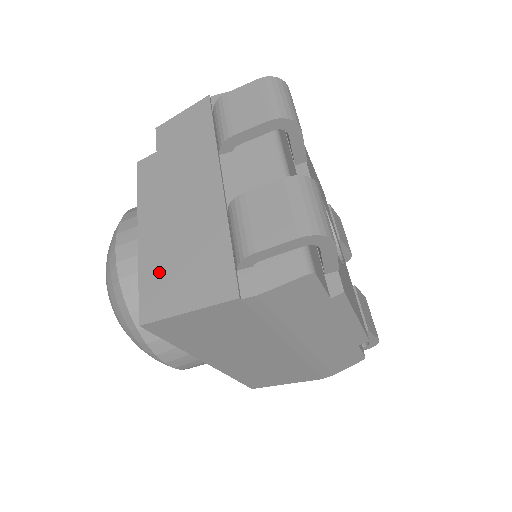
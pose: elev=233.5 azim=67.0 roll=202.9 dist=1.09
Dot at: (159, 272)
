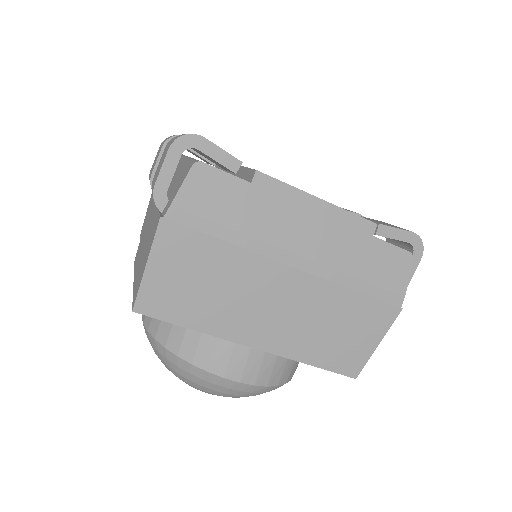
Dot at: (138, 276)
